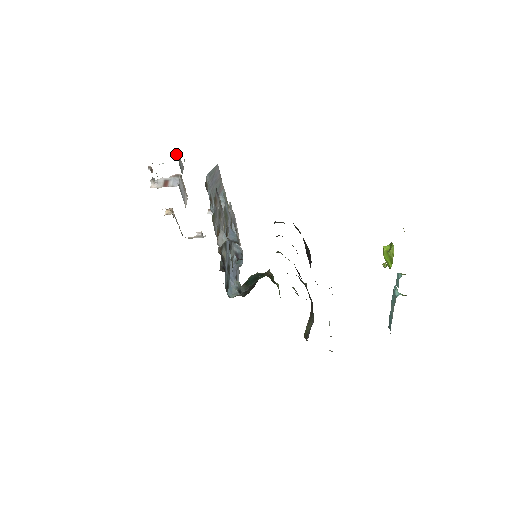
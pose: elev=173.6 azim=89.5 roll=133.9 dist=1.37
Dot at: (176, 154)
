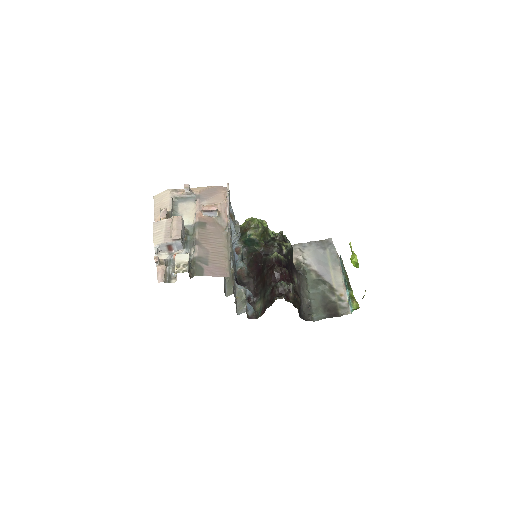
Dot at: (189, 276)
